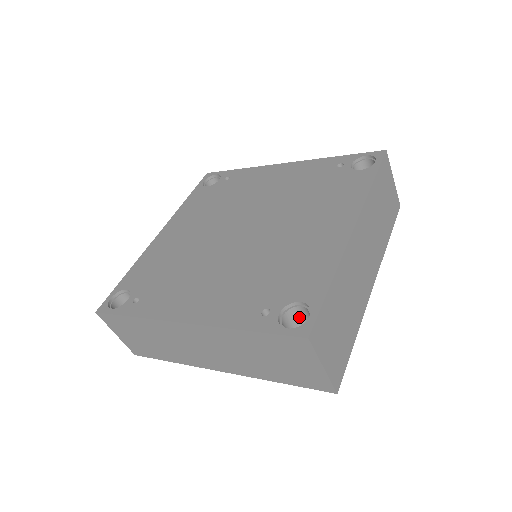
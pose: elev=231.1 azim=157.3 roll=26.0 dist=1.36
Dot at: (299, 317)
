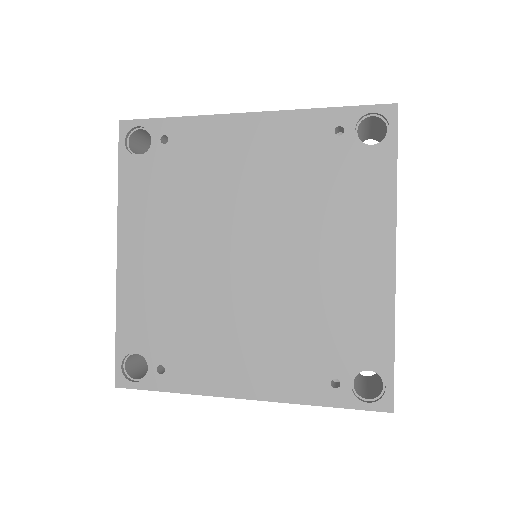
Dot at: occluded
